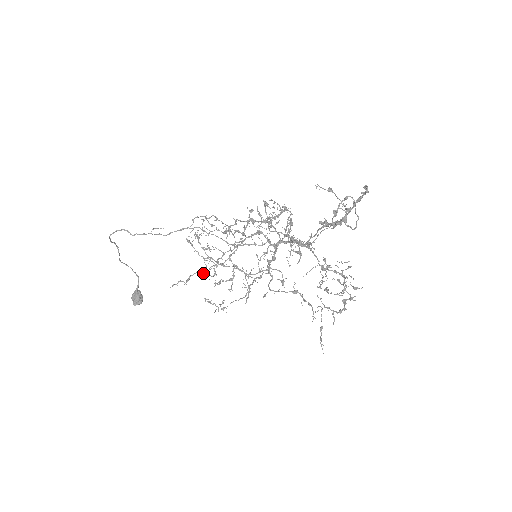
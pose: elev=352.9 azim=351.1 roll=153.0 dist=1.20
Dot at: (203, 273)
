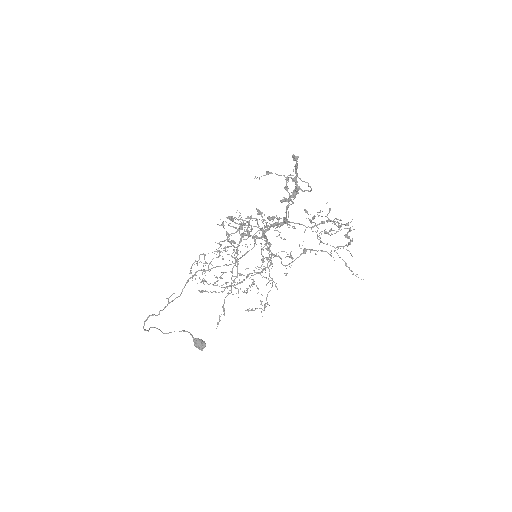
Dot at: occluded
